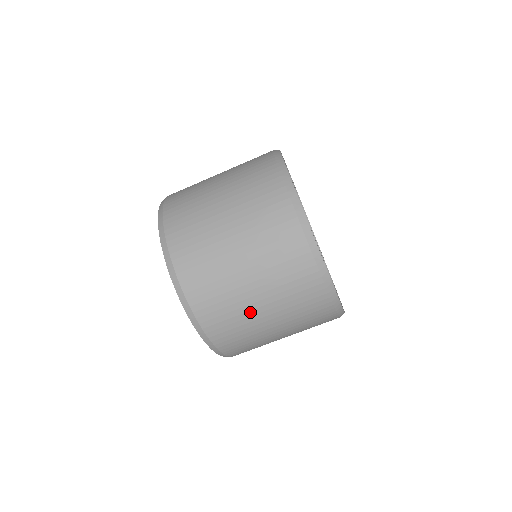
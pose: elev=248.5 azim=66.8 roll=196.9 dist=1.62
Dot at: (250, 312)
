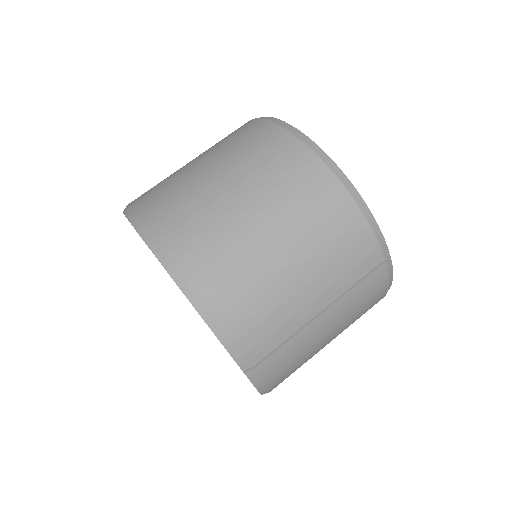
Dot at: (185, 172)
